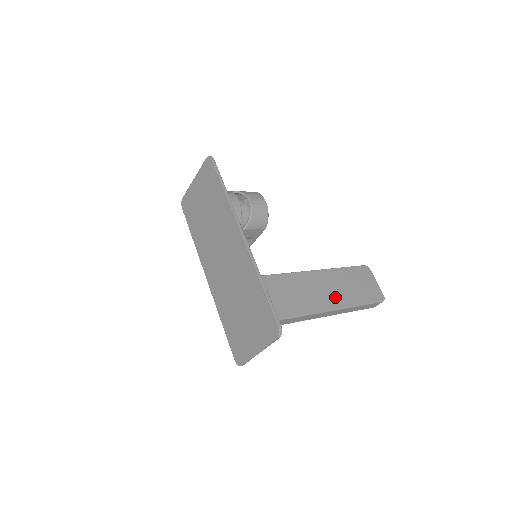
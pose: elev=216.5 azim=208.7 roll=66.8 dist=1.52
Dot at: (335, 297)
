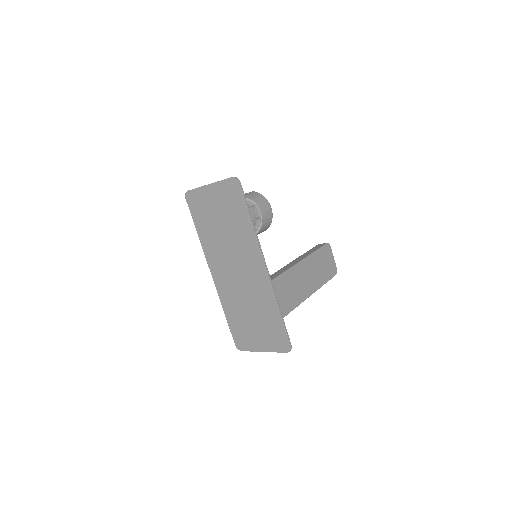
Dot at: (310, 284)
